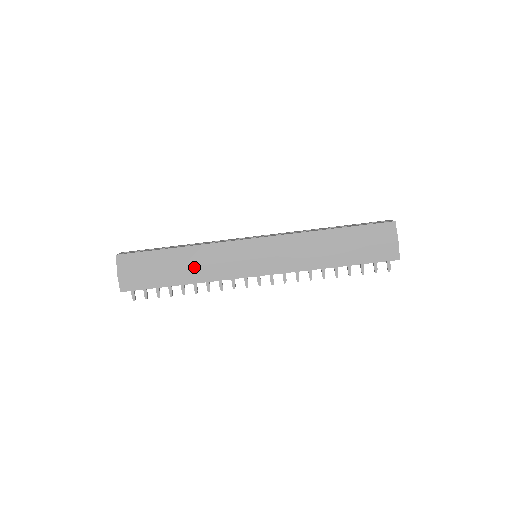
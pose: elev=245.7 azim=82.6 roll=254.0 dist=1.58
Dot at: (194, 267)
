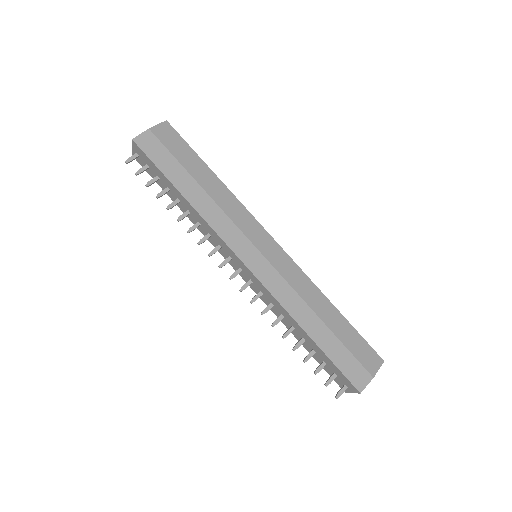
Dot at: (210, 198)
